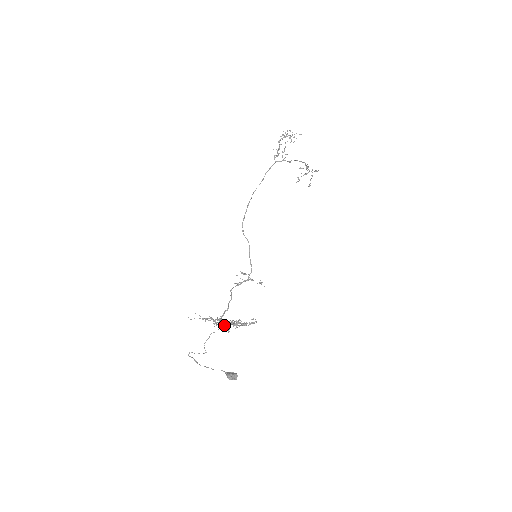
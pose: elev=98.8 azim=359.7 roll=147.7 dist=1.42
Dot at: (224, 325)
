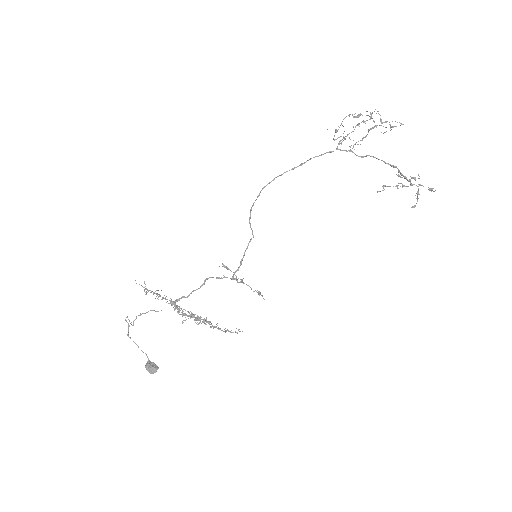
Dot at: occluded
